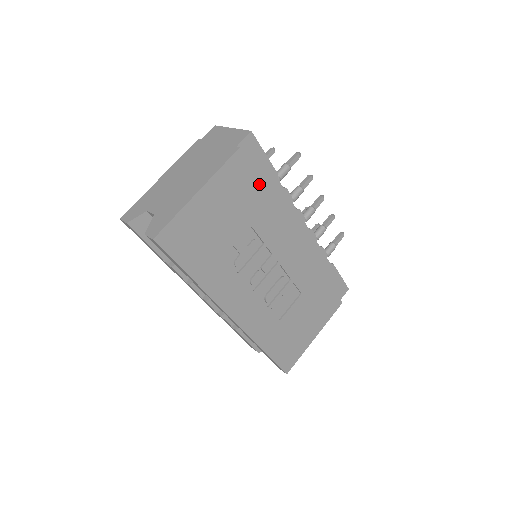
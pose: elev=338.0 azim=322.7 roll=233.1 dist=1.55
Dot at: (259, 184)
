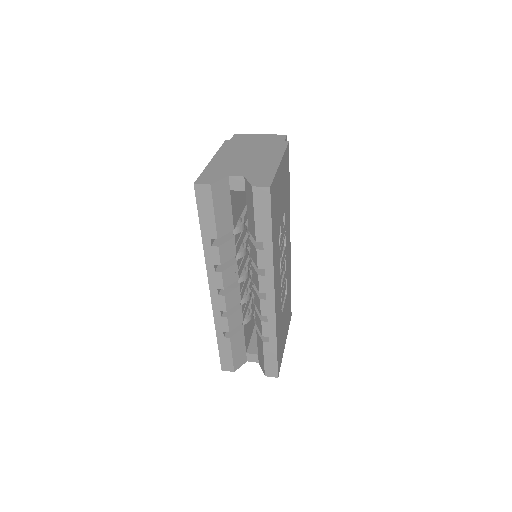
Dot at: (289, 178)
